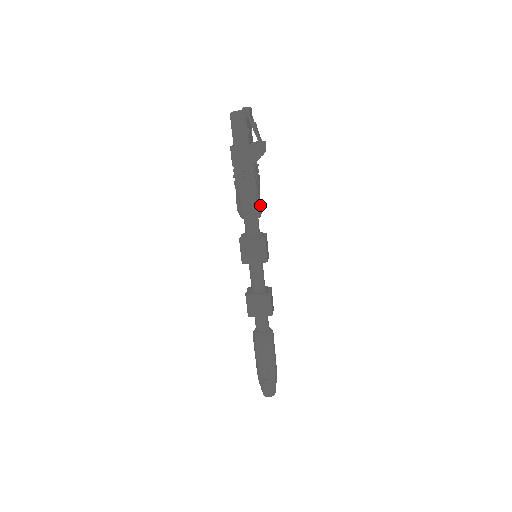
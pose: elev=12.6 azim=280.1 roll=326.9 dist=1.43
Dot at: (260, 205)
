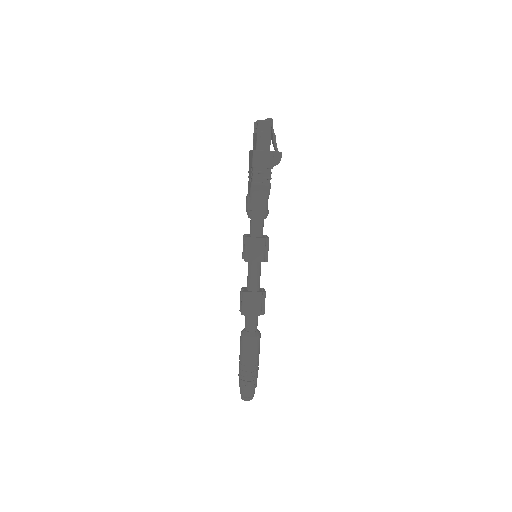
Dot at: (267, 208)
